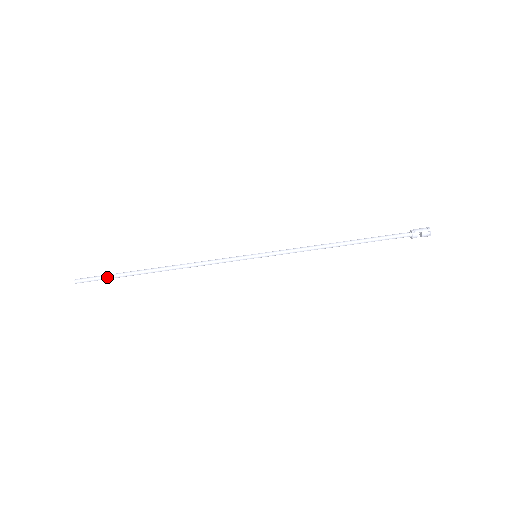
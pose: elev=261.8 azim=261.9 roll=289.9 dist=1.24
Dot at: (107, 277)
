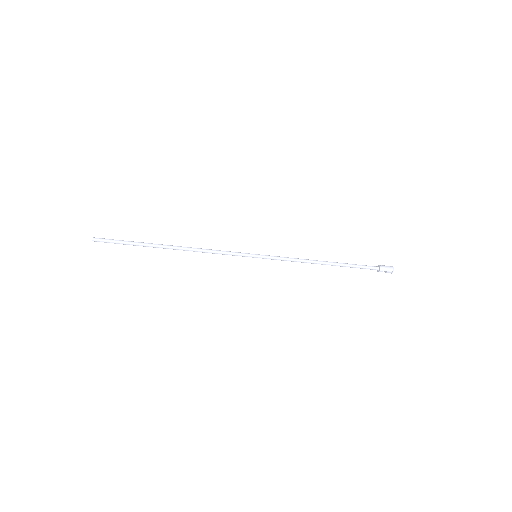
Dot at: (124, 244)
